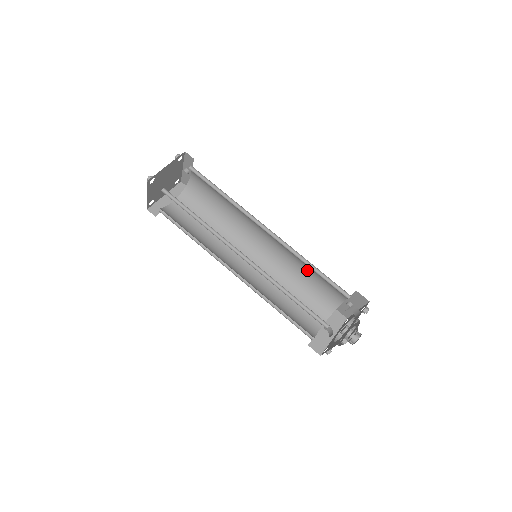
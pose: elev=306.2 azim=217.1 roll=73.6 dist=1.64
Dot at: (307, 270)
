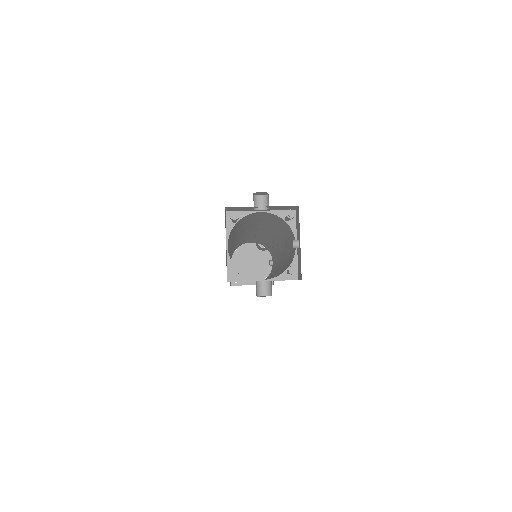
Dot at: (288, 251)
